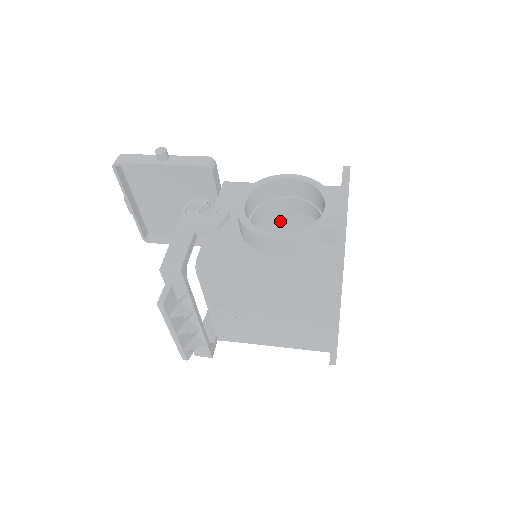
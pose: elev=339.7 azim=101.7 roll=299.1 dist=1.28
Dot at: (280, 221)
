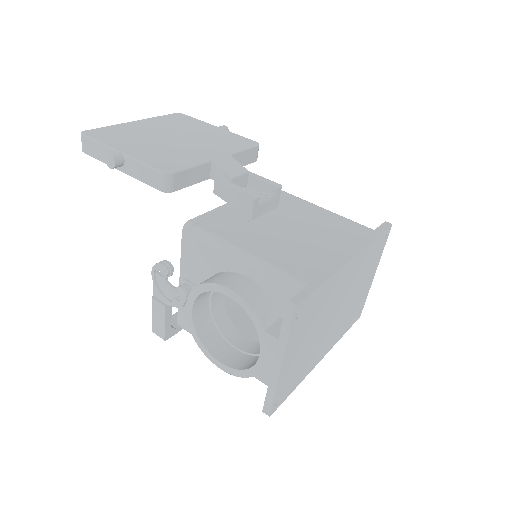
Dot at: occluded
